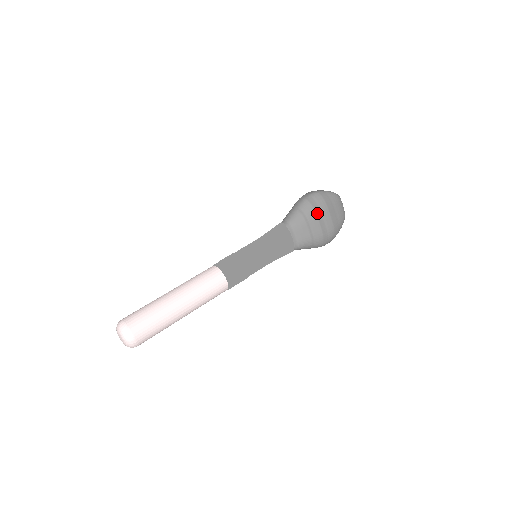
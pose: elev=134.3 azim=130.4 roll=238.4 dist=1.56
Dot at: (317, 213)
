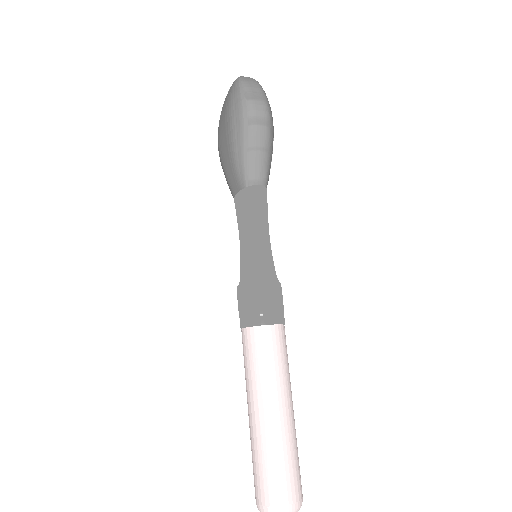
Dot at: occluded
